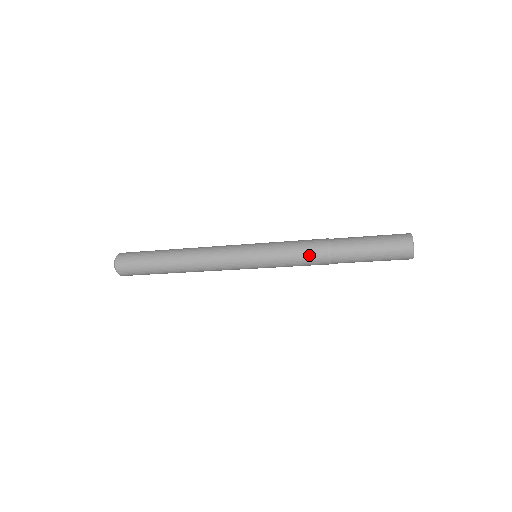
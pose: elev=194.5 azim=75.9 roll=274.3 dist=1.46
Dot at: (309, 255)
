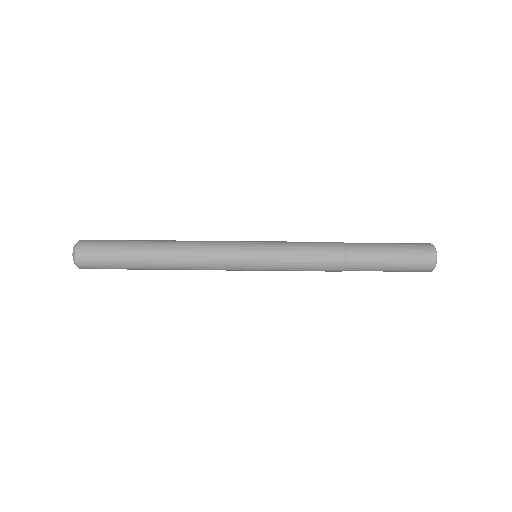
Dot at: occluded
